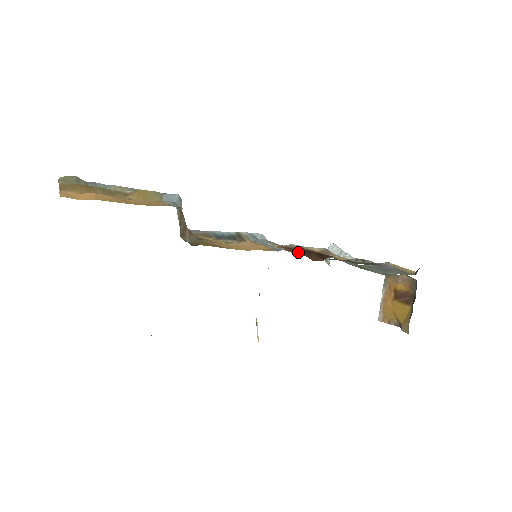
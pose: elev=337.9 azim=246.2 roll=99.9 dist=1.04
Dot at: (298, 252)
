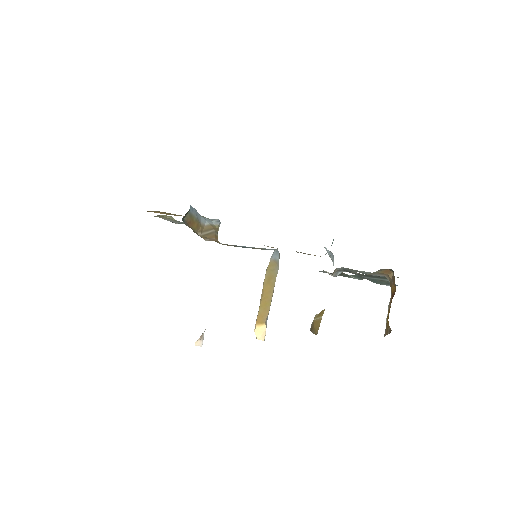
Dot at: occluded
